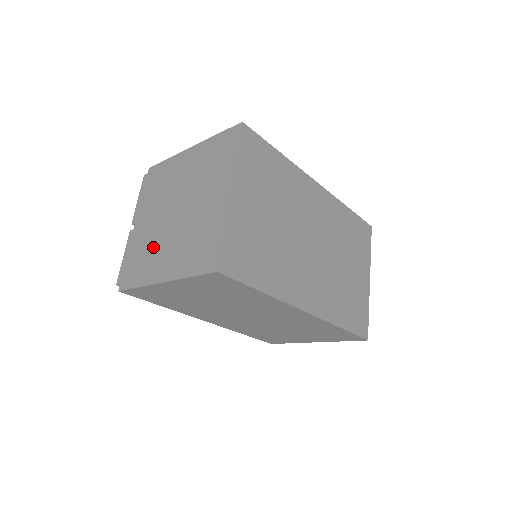
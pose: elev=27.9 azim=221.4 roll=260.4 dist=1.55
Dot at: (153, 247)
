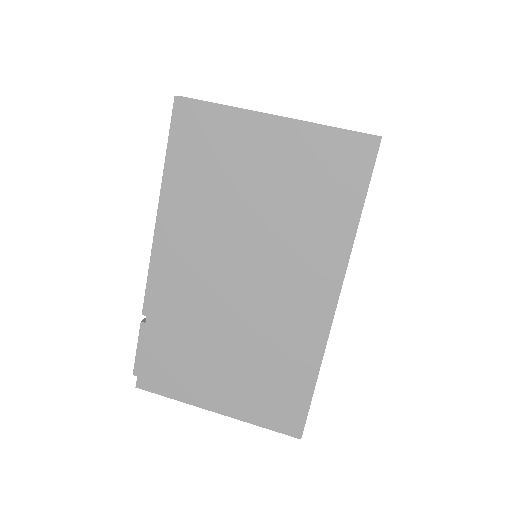
Dot at: occluded
